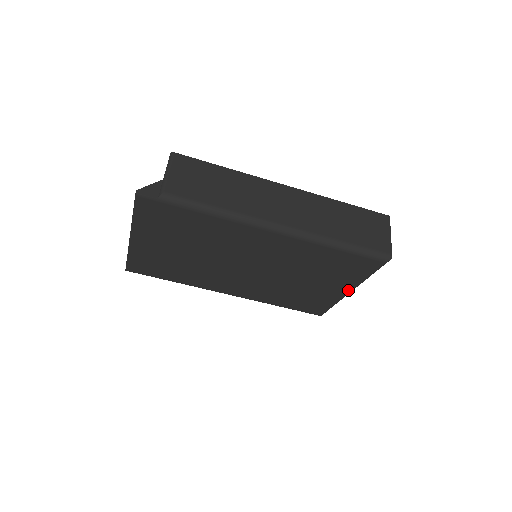
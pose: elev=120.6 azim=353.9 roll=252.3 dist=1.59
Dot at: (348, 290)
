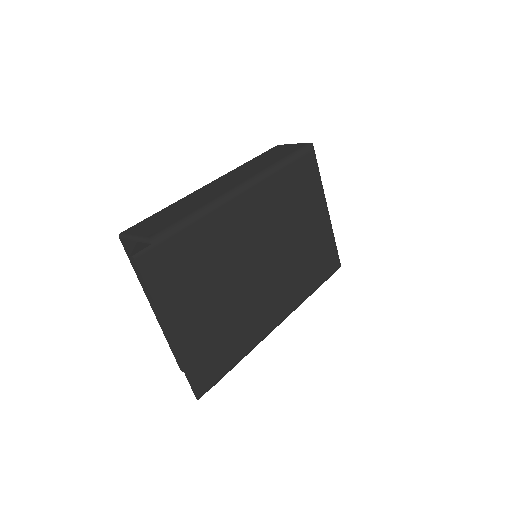
Dot at: (325, 208)
